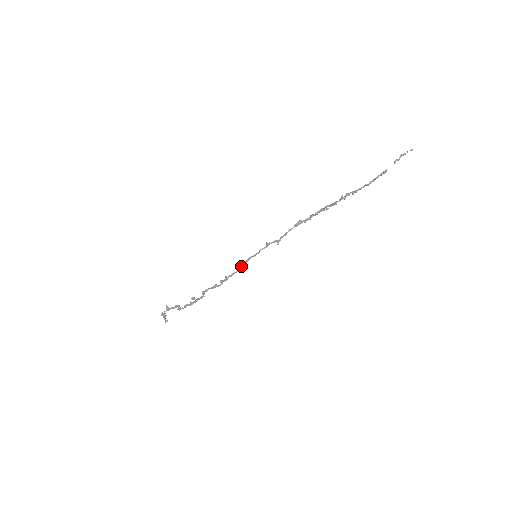
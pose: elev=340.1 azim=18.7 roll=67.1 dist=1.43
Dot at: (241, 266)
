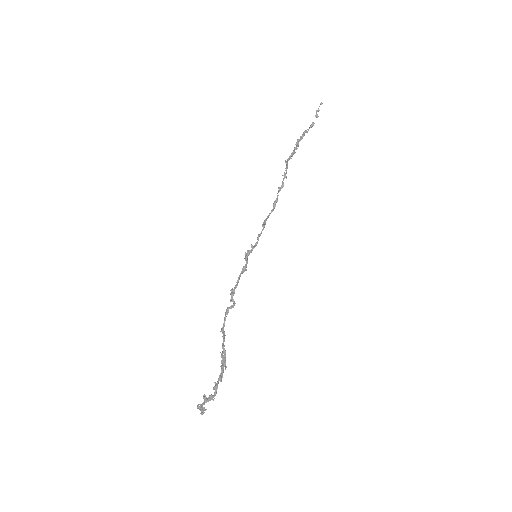
Dot at: (243, 272)
